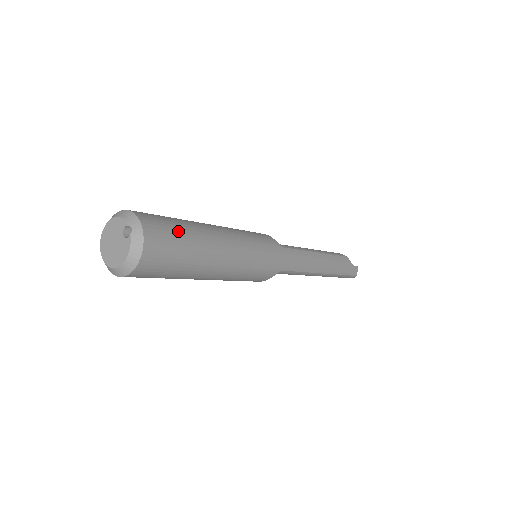
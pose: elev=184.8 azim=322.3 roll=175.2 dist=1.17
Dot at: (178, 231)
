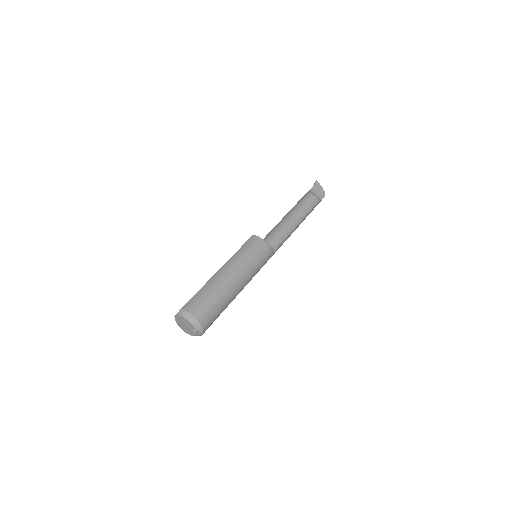
Dot at: (219, 313)
